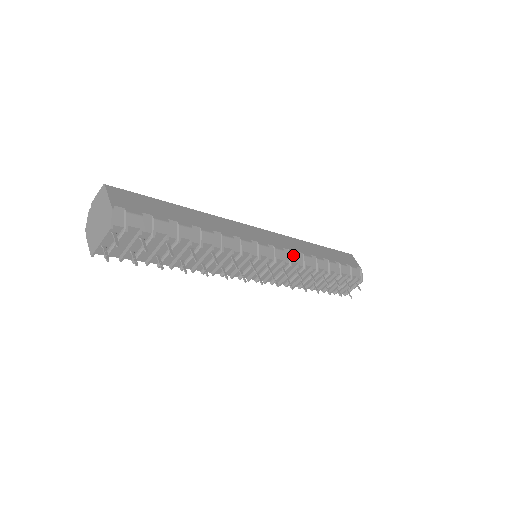
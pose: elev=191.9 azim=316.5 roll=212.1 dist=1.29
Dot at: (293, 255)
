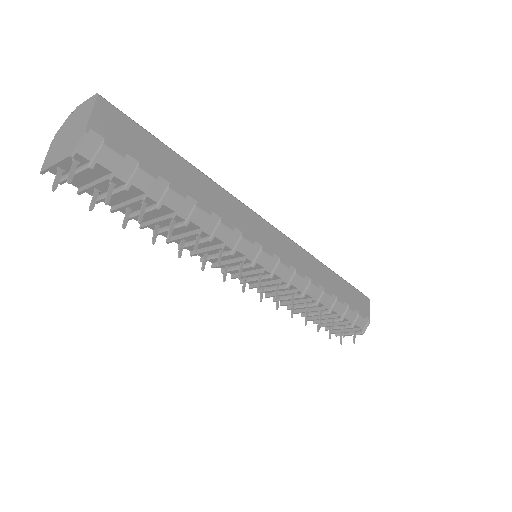
Dot at: (297, 277)
